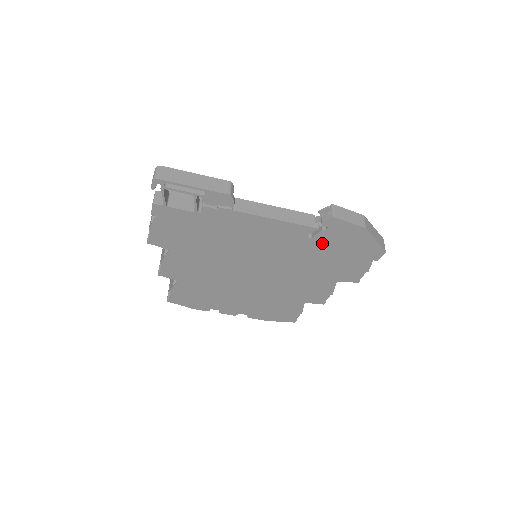
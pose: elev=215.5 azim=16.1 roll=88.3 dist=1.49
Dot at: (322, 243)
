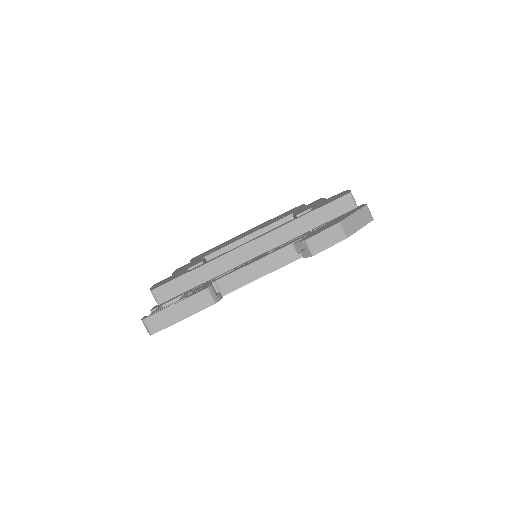
Dot at: occluded
